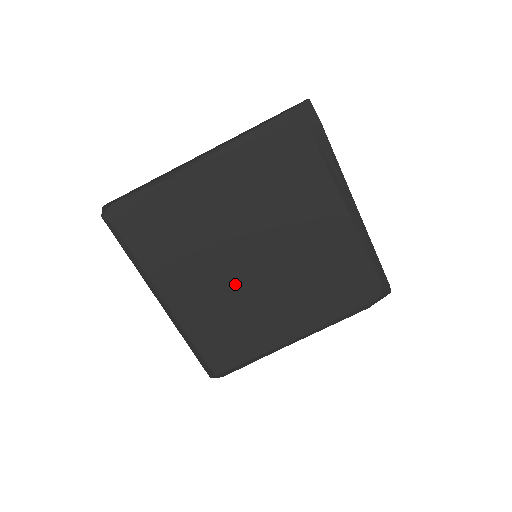
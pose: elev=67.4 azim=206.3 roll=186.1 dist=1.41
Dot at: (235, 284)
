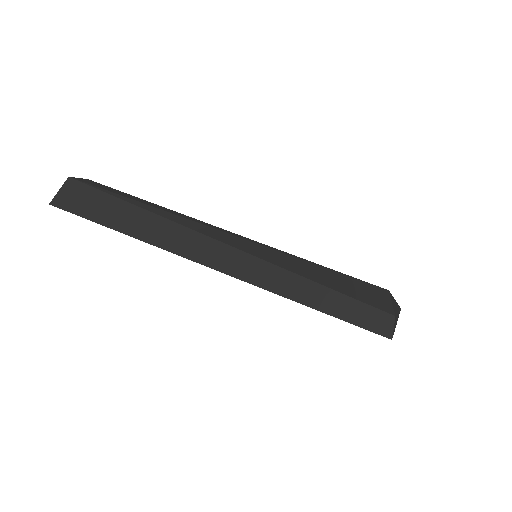
Dot at: occluded
